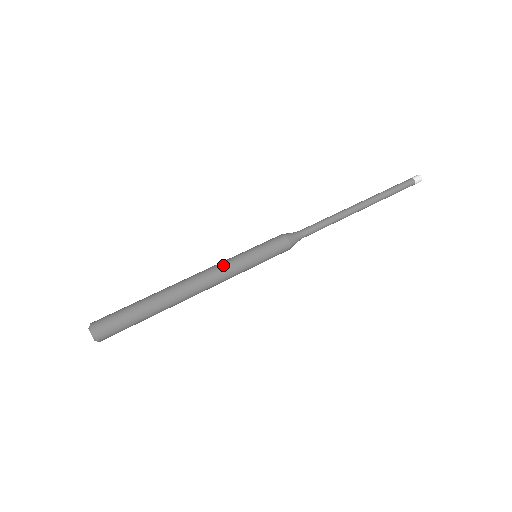
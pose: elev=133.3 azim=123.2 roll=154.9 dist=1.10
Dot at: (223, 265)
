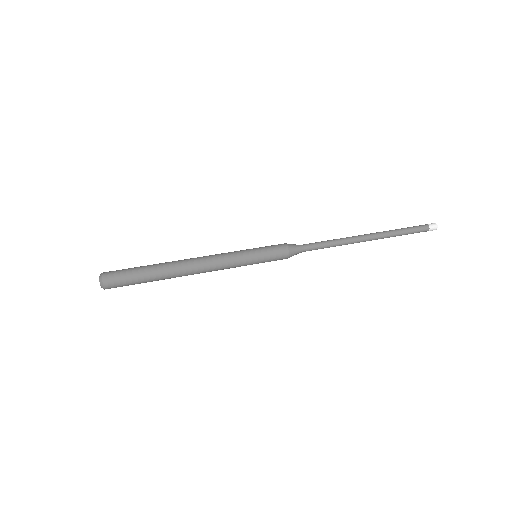
Dot at: (224, 259)
